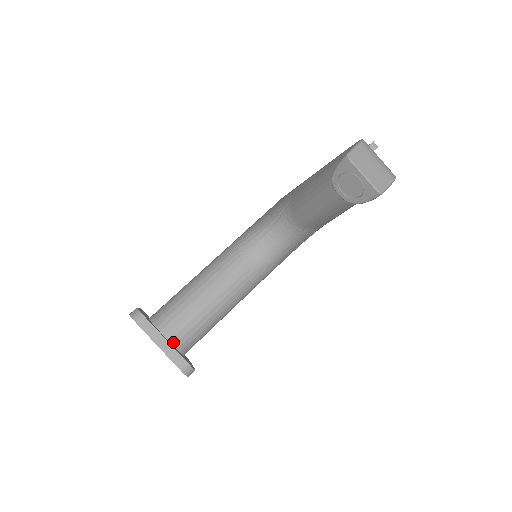
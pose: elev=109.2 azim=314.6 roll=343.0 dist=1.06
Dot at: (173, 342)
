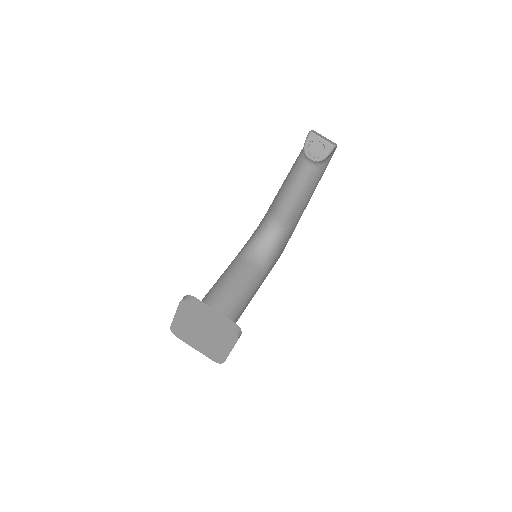
Dot at: occluded
